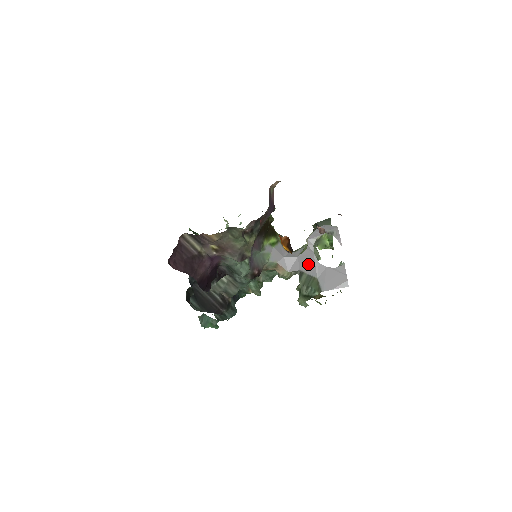
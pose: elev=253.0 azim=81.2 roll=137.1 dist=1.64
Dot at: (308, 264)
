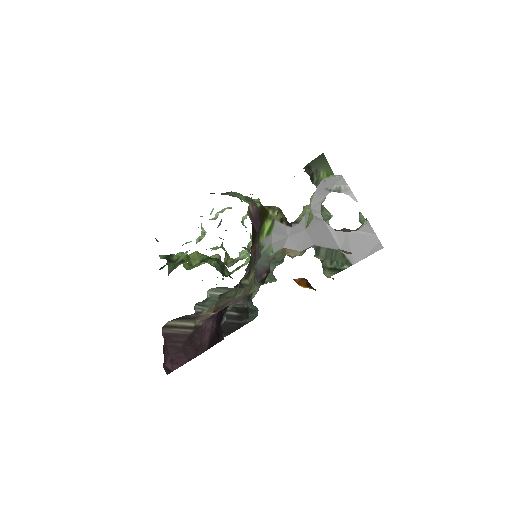
Dot at: (322, 236)
